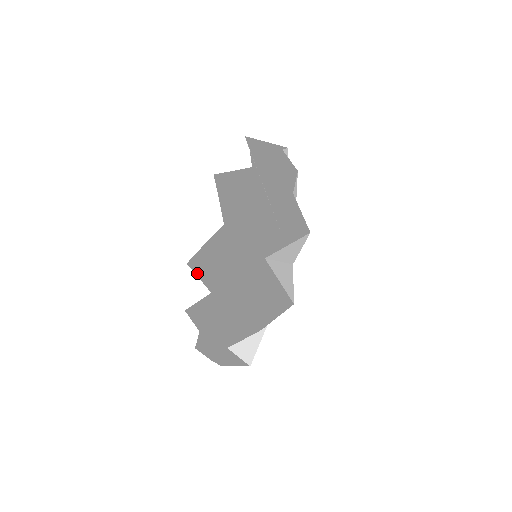
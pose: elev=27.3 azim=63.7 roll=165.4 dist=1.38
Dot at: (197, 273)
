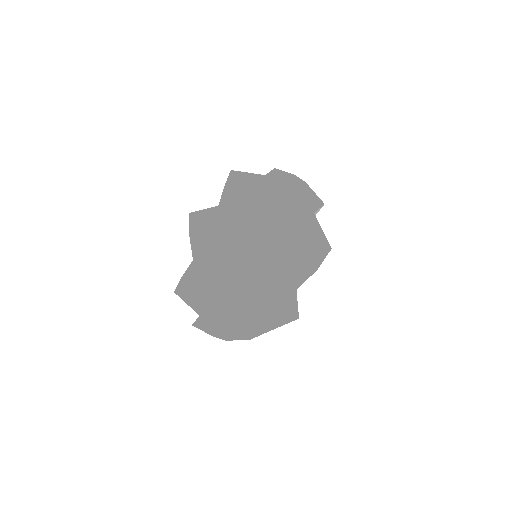
Dot at: (185, 299)
